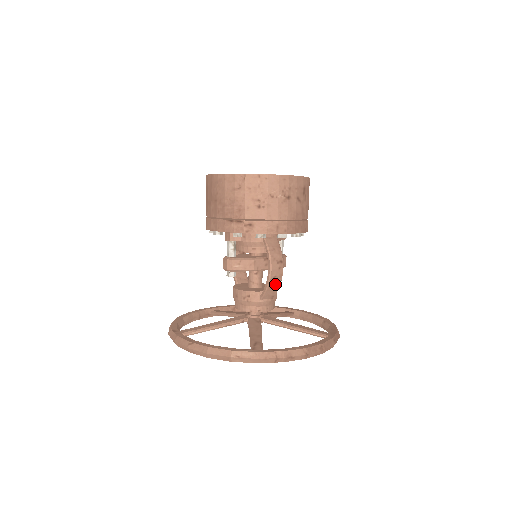
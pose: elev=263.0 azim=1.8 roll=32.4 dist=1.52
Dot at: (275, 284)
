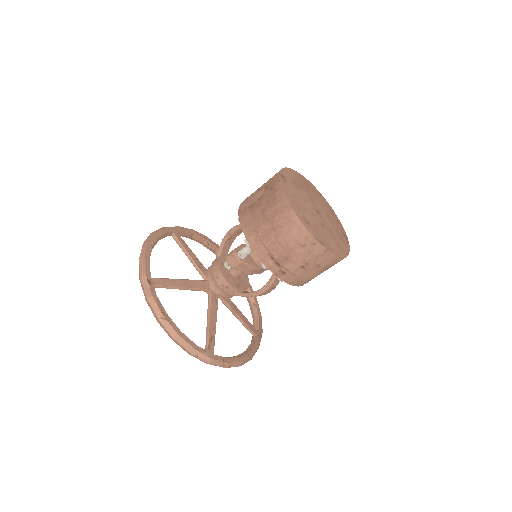
Dot at: (255, 296)
